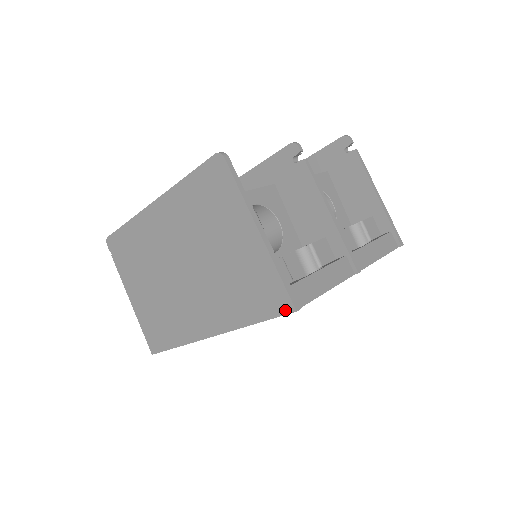
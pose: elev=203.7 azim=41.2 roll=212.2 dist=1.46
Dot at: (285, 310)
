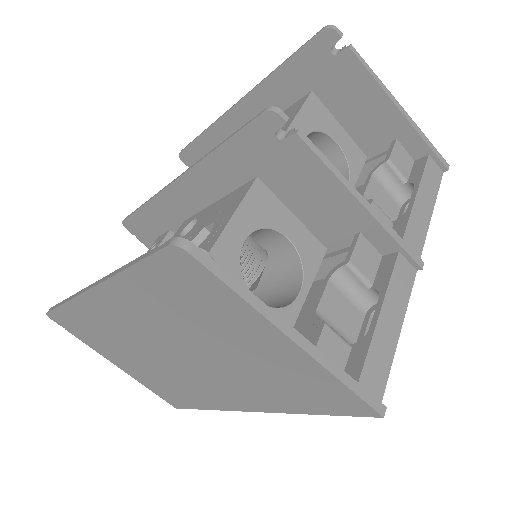
Dot at: (363, 414)
